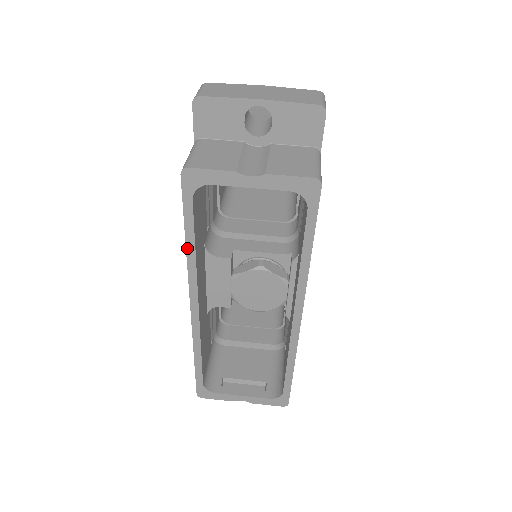
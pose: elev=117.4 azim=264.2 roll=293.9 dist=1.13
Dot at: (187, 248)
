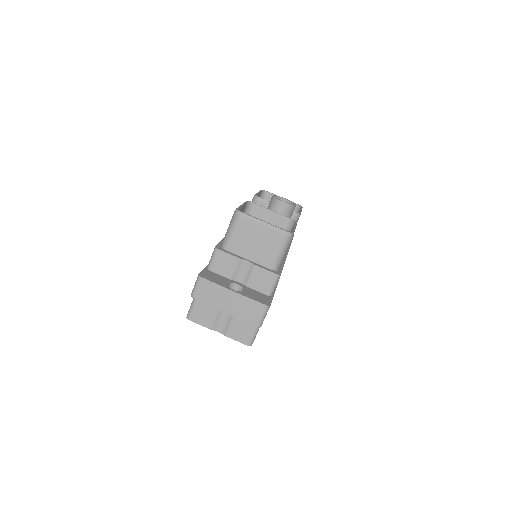
Dot at: occluded
